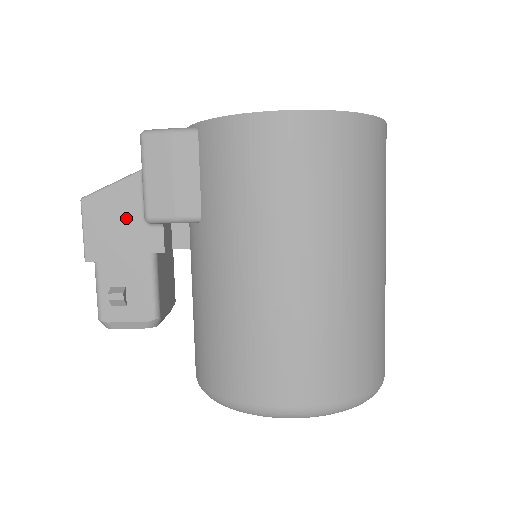
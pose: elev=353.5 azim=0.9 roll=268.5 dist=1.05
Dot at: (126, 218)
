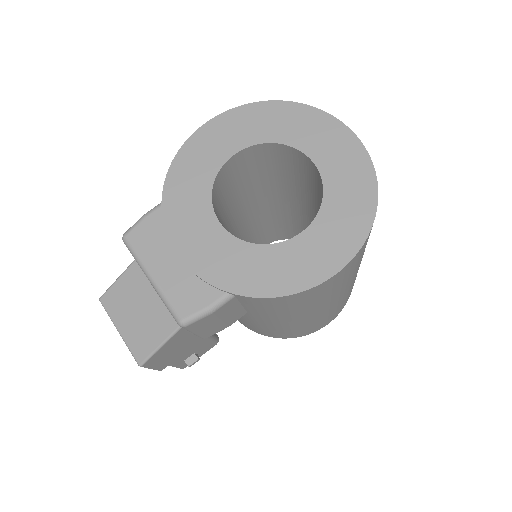
Dot at: (181, 344)
